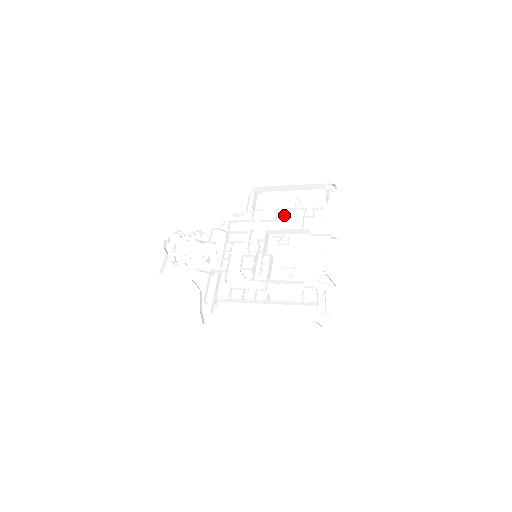
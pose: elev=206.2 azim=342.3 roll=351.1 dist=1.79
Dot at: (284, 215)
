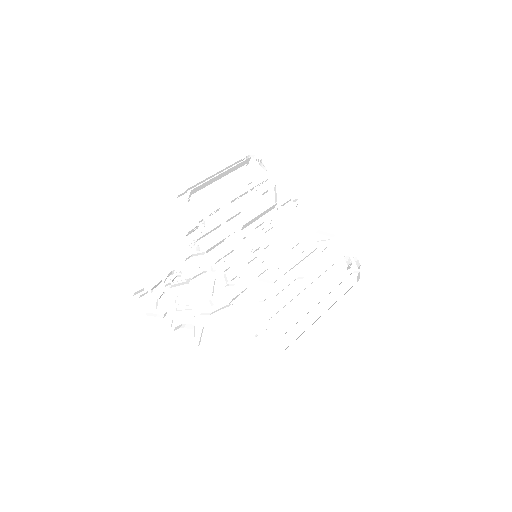
Dot at: (240, 204)
